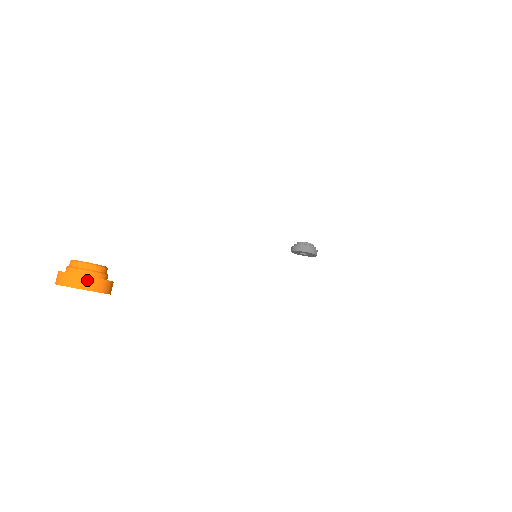
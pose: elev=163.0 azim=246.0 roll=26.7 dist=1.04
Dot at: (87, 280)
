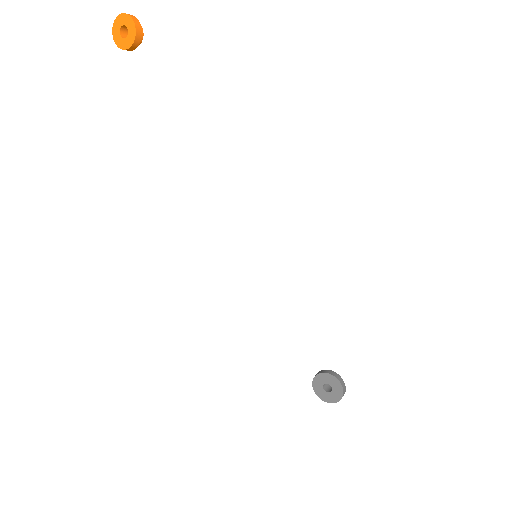
Dot at: (131, 15)
